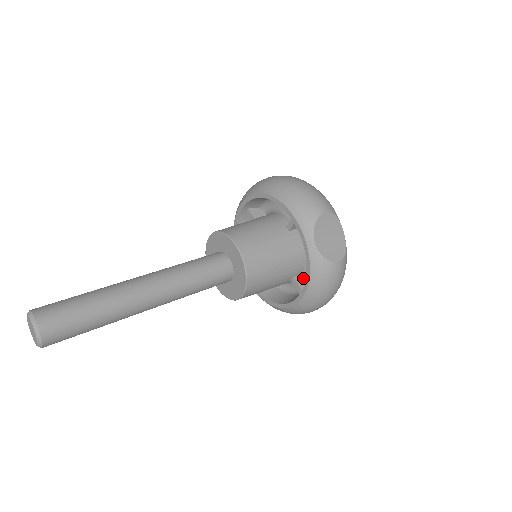
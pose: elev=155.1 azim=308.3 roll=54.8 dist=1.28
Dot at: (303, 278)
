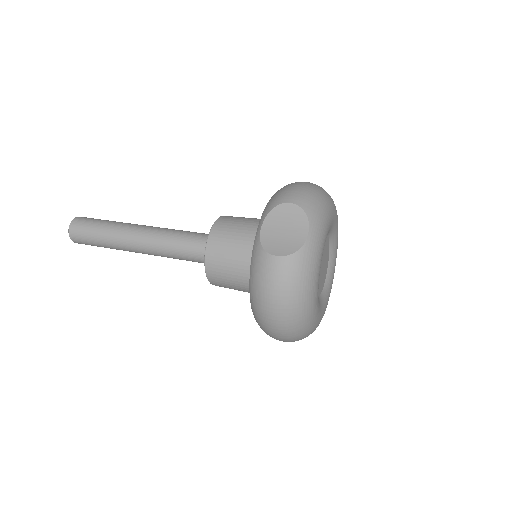
Dot at: occluded
